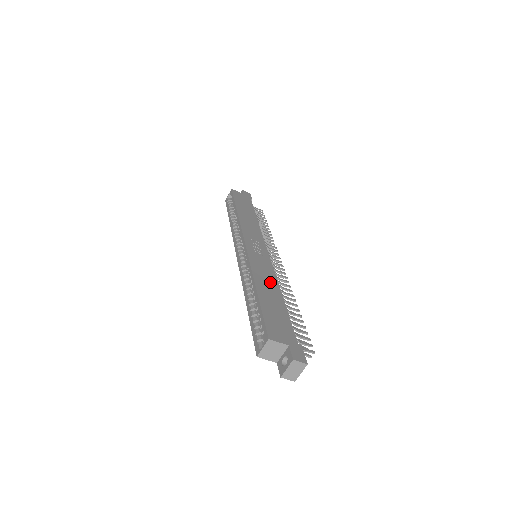
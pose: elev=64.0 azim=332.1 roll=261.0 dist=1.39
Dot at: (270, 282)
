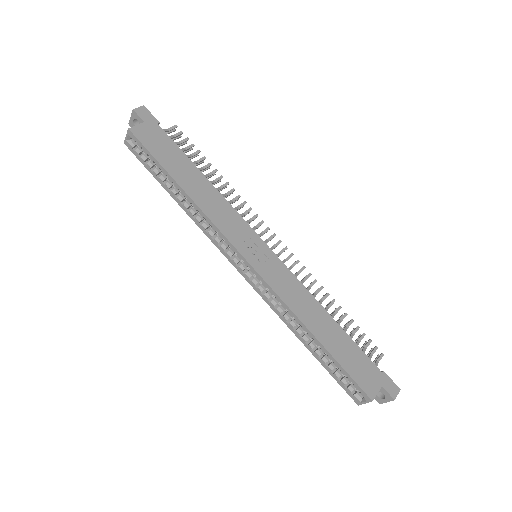
Dot at: (311, 307)
